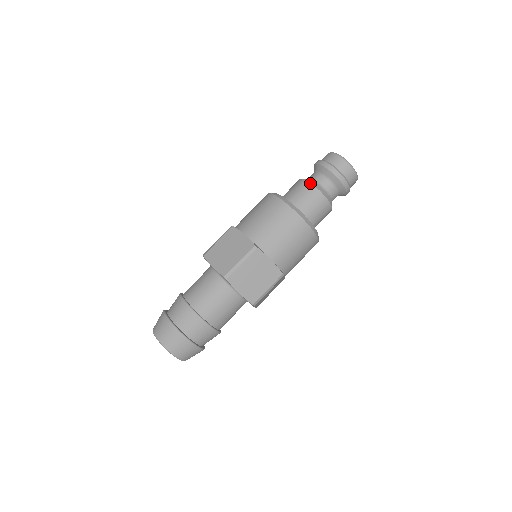
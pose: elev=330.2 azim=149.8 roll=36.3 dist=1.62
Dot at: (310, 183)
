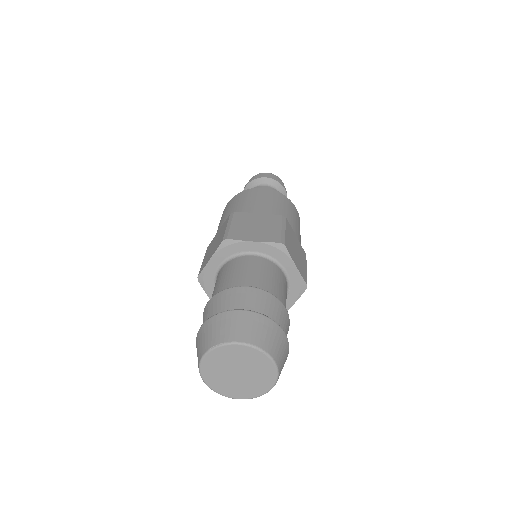
Dot at: occluded
